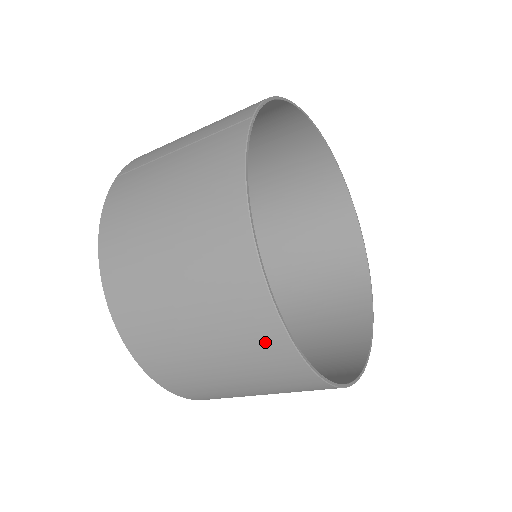
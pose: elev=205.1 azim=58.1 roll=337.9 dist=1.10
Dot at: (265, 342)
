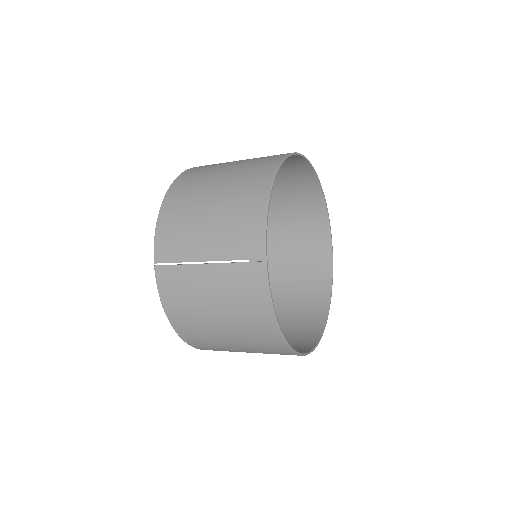
Dot at: occluded
